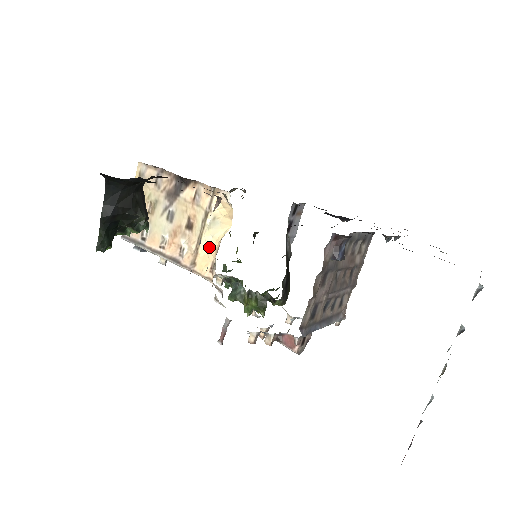
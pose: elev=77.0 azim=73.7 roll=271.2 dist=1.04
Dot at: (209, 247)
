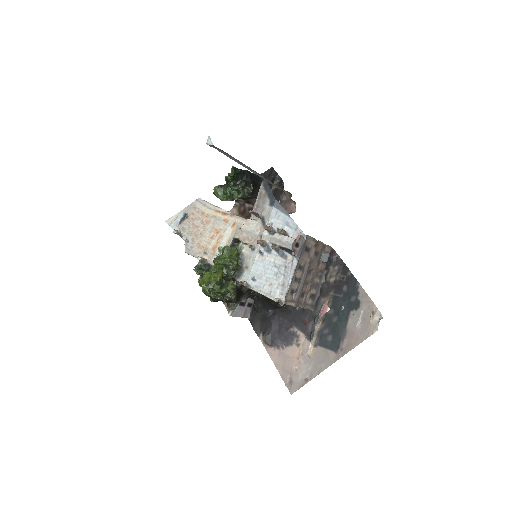
Dot at: occluded
